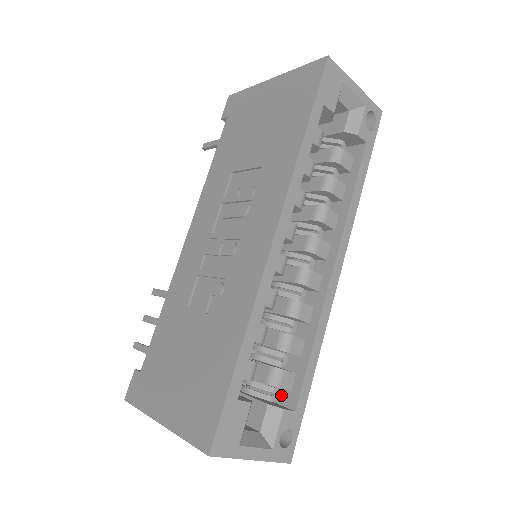
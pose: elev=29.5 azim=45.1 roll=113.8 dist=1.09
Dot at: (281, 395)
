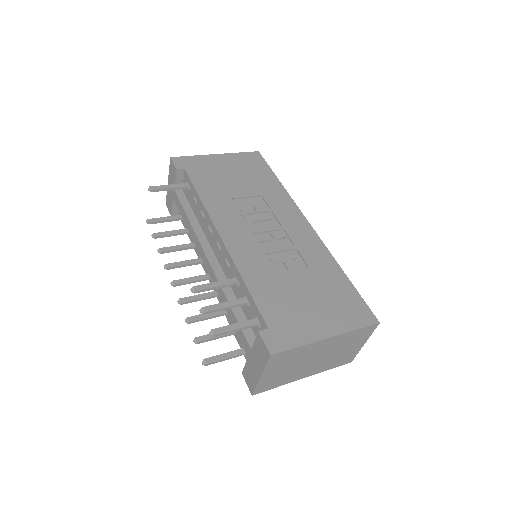
Dot at: occluded
